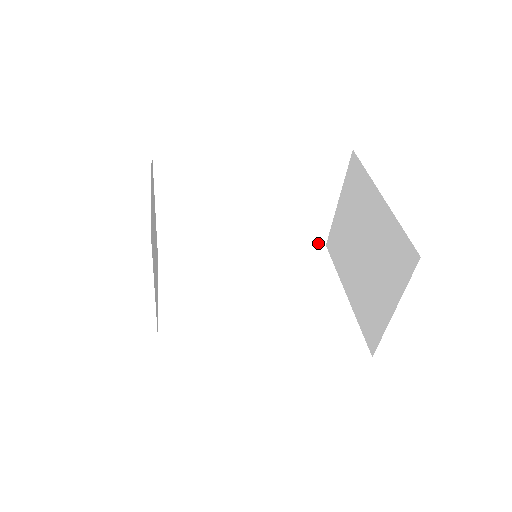
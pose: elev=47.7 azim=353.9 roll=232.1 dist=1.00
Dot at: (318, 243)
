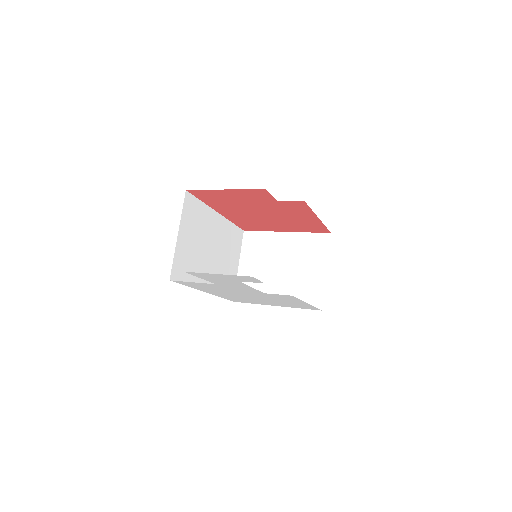
Dot at: occluded
